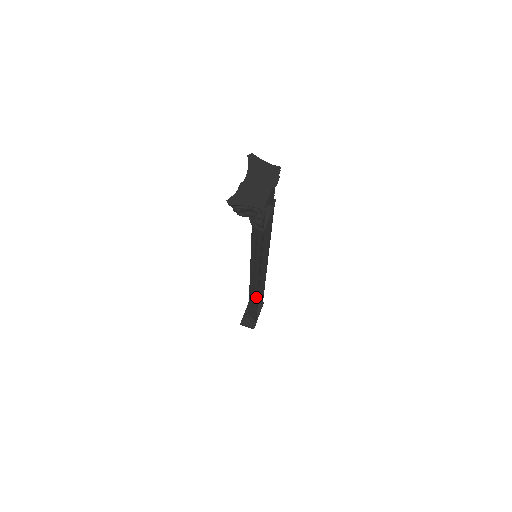
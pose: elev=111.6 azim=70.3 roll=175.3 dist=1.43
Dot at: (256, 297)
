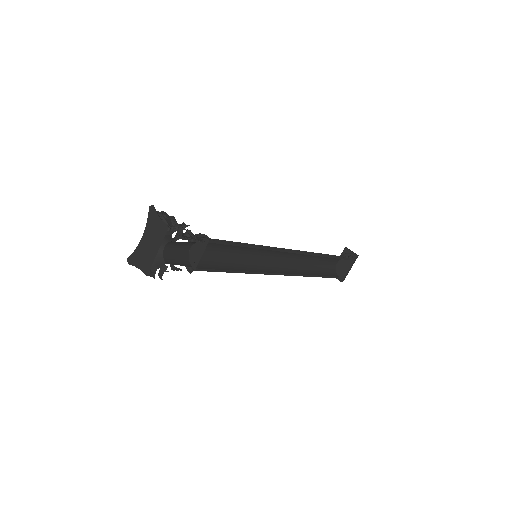
Dot at: (300, 273)
